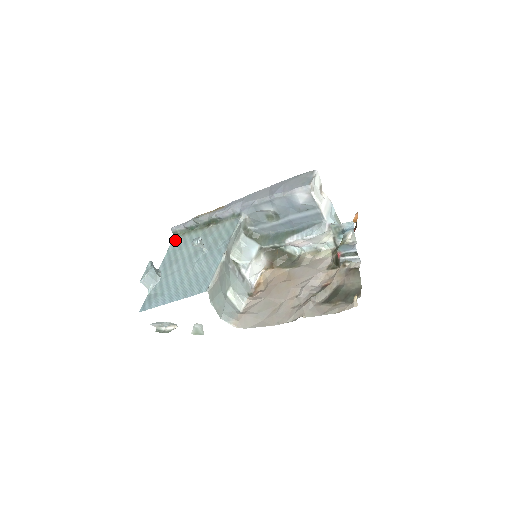
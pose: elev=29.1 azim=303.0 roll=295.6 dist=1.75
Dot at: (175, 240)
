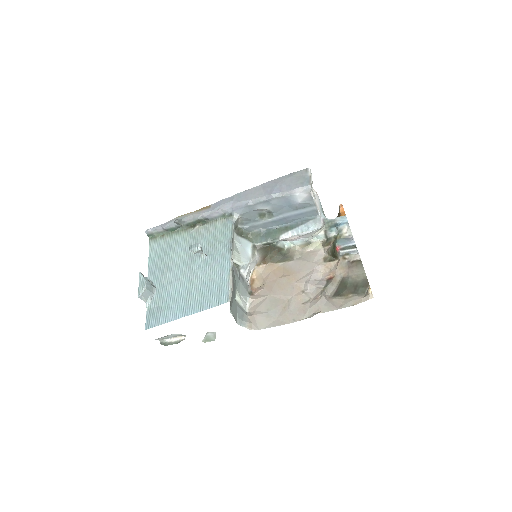
Dot at: (154, 244)
